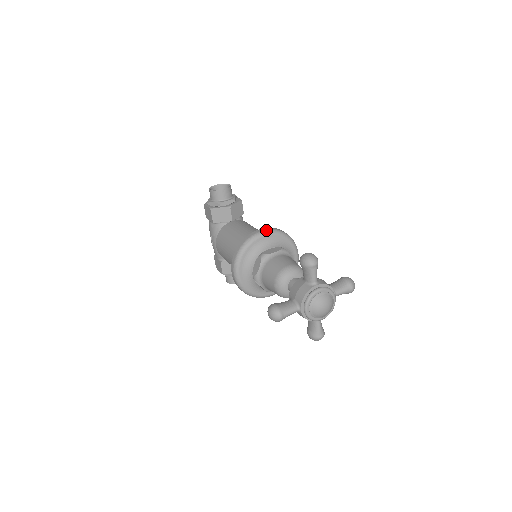
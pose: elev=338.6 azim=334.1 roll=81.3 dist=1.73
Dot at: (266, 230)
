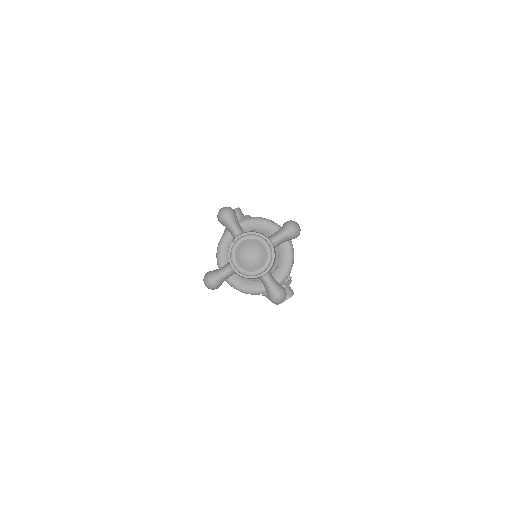
Dot at: (238, 221)
